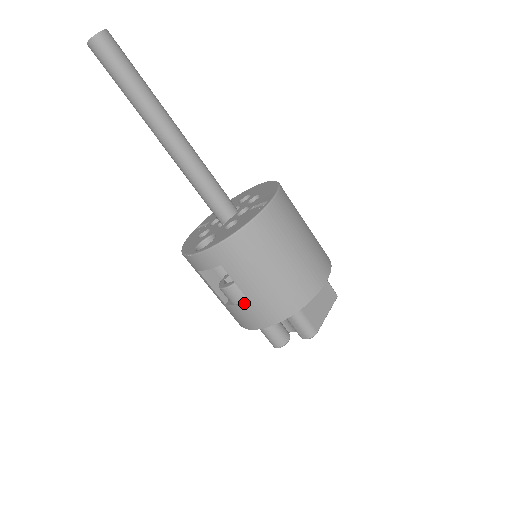
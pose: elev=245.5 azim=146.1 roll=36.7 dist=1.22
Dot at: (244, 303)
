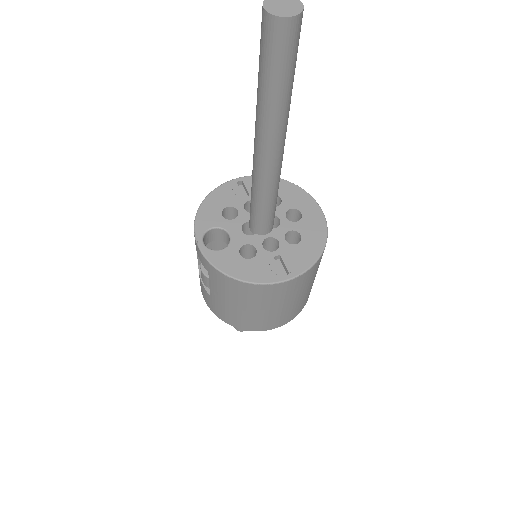
Dot at: (207, 291)
